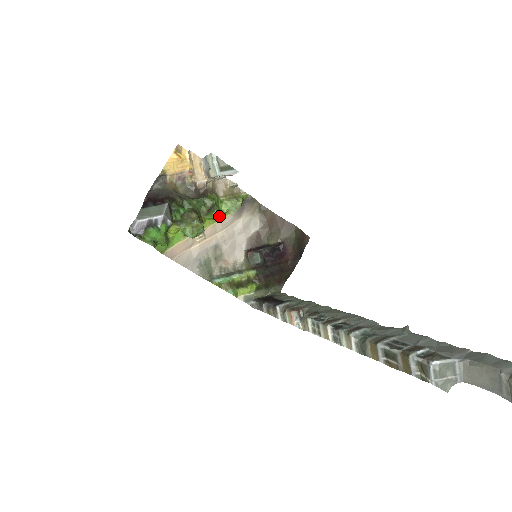
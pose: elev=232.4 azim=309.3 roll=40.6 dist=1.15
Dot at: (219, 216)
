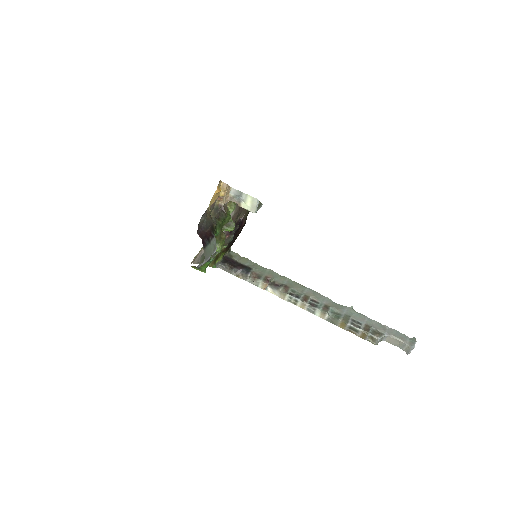
Dot at: occluded
